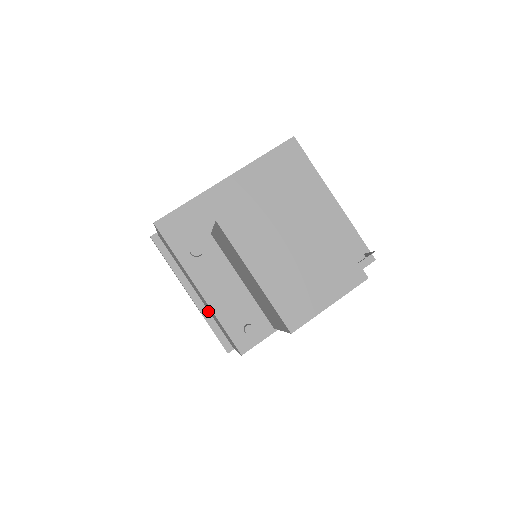
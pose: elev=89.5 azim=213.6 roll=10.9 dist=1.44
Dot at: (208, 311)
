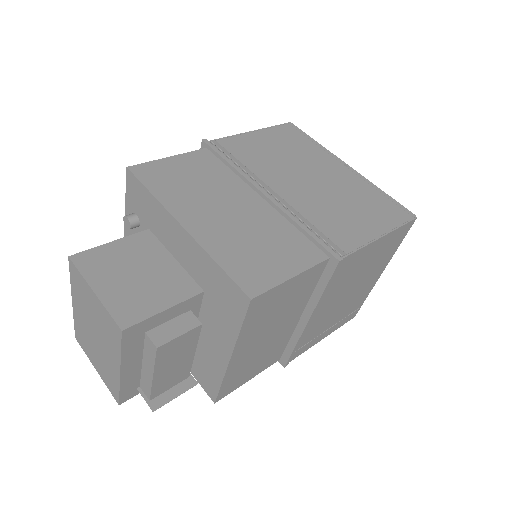
Dot at: occluded
